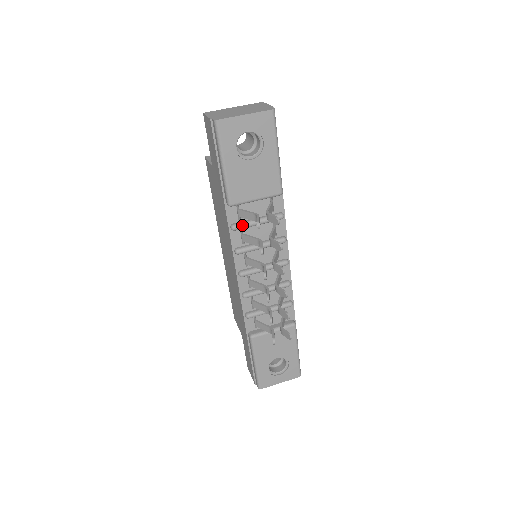
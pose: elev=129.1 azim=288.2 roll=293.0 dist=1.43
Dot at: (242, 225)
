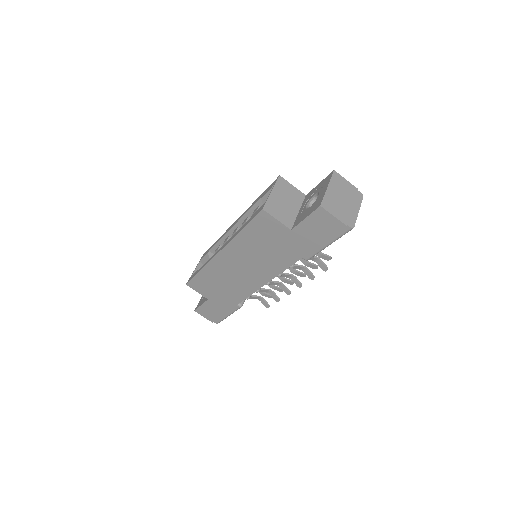
Dot at: occluded
